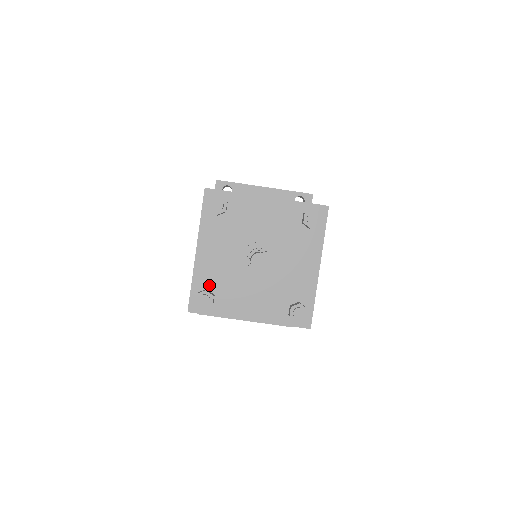
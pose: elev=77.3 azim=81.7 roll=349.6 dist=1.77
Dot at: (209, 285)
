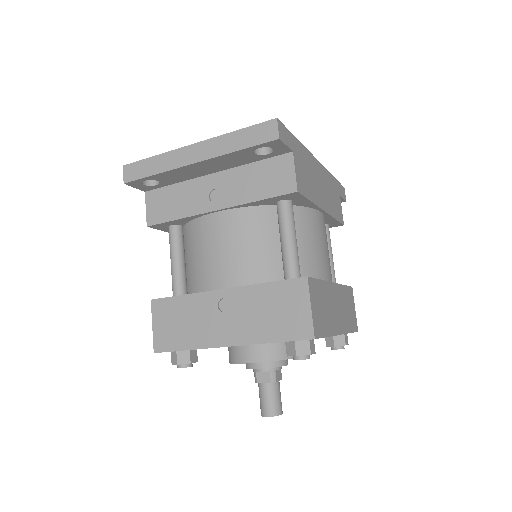
Dot at: occluded
